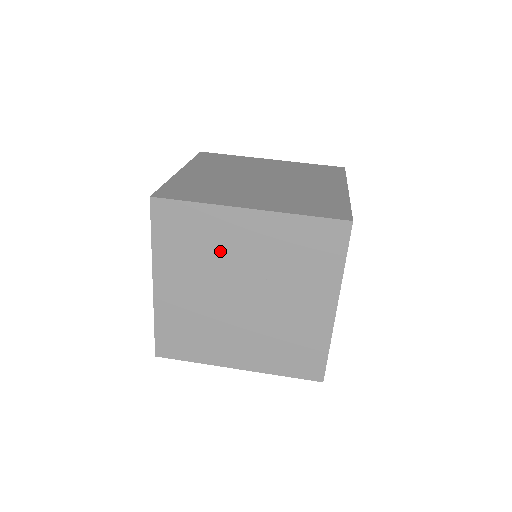
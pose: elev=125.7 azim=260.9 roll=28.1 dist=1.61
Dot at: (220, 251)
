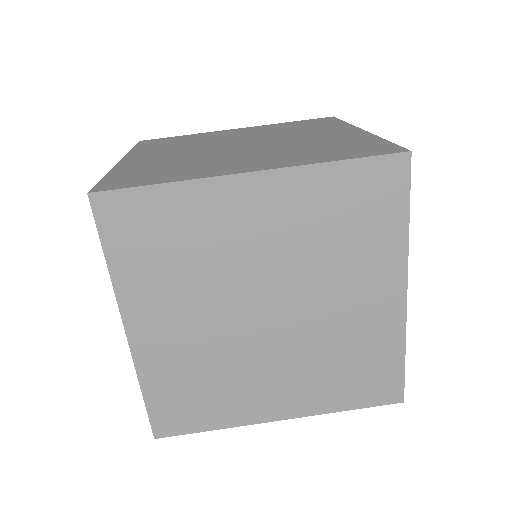
Dot at: (219, 252)
